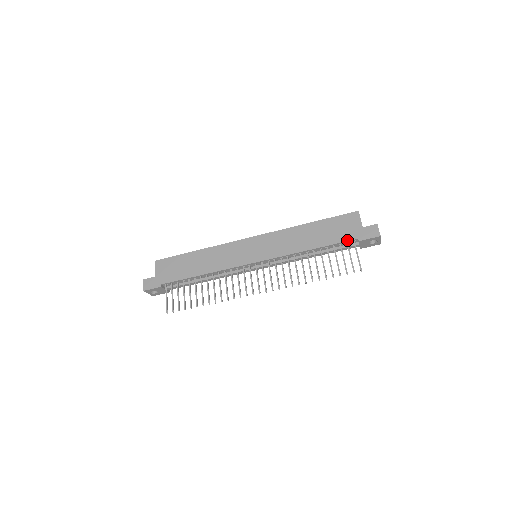
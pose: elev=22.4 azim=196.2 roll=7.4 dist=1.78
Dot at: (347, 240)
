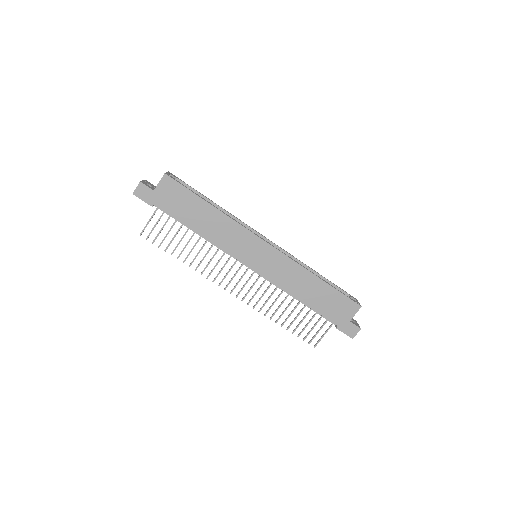
Dot at: (330, 320)
